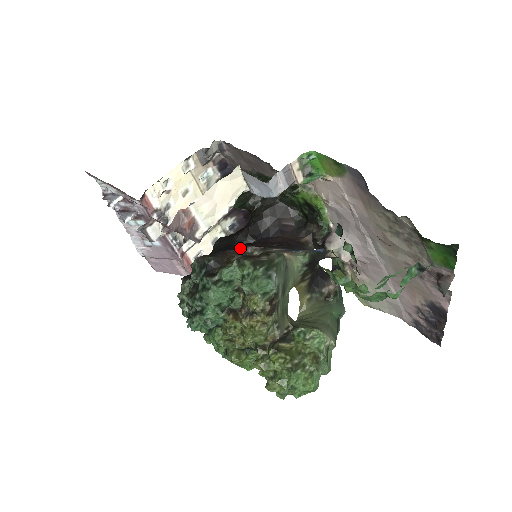
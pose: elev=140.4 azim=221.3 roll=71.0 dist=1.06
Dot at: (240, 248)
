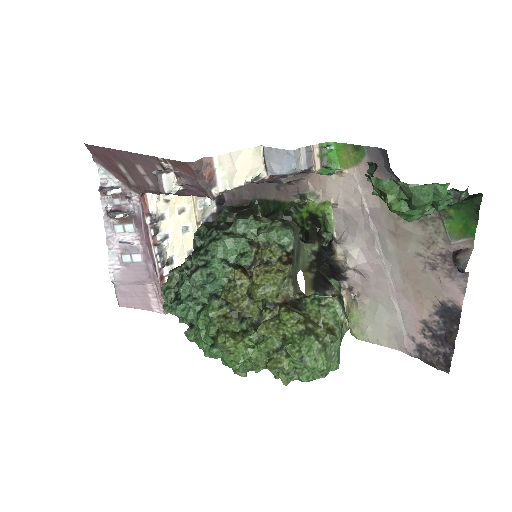
Dot at: occluded
